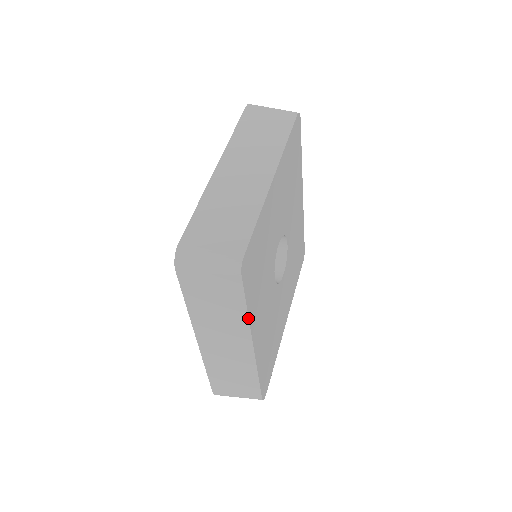
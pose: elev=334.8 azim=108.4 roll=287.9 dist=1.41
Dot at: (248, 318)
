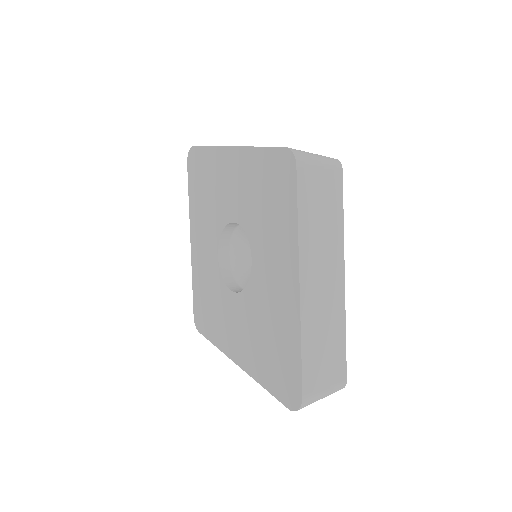
Dot at: (343, 231)
